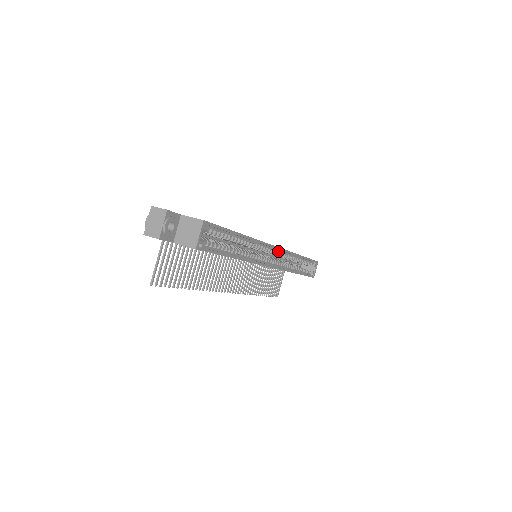
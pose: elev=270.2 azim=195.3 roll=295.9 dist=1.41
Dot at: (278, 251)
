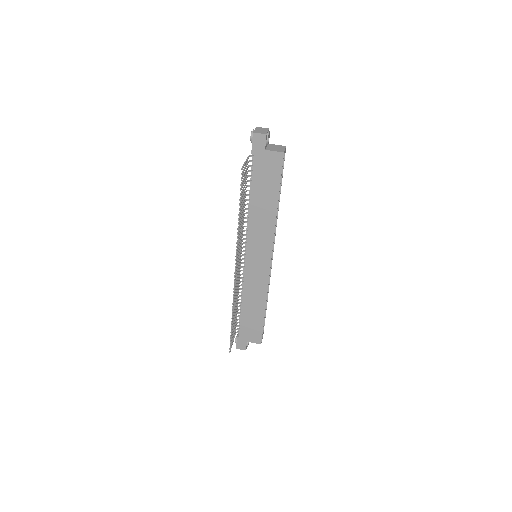
Dot at: occluded
